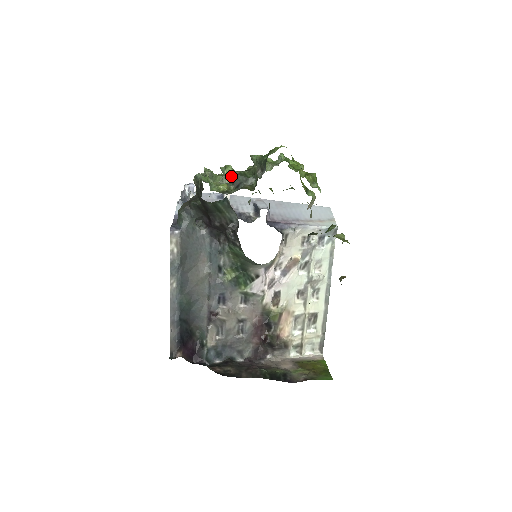
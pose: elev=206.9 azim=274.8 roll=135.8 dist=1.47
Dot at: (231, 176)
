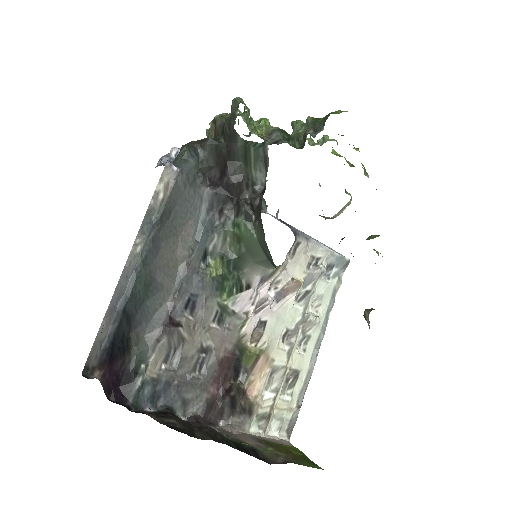
Dot at: (268, 129)
